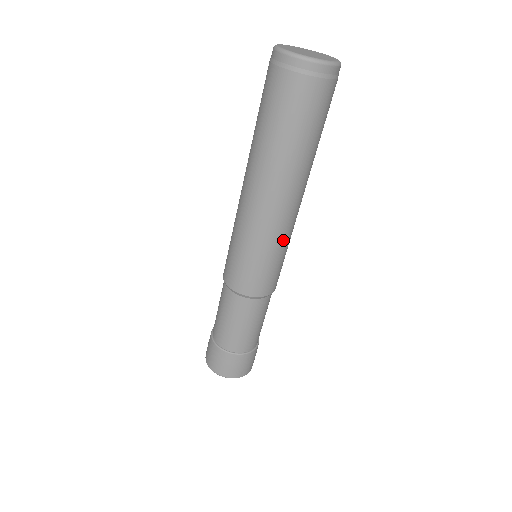
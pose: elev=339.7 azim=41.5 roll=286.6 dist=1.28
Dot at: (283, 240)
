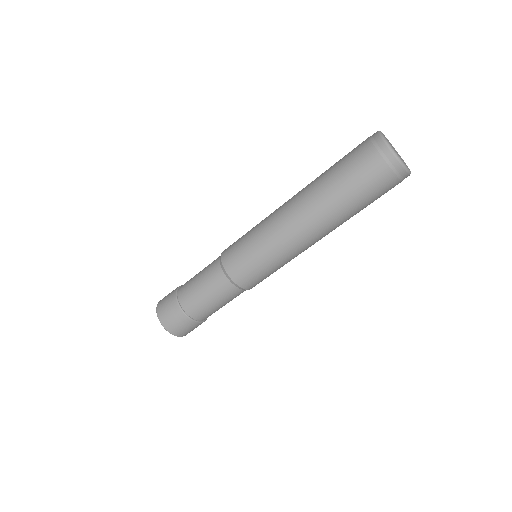
Dot at: (289, 259)
